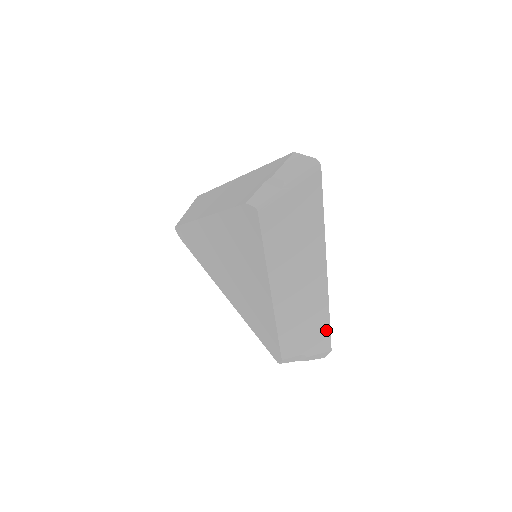
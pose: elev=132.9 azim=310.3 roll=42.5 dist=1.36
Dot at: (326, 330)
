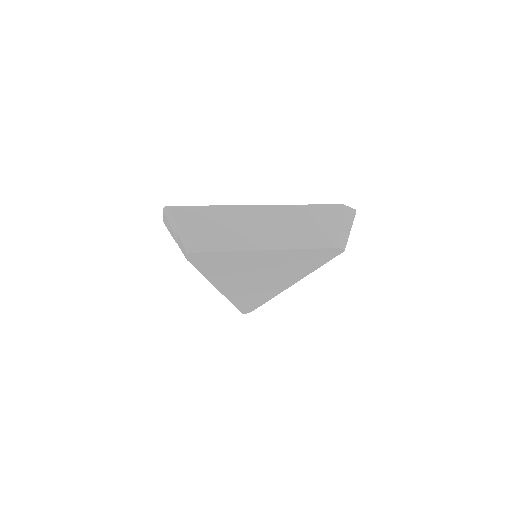
Dot at: occluded
